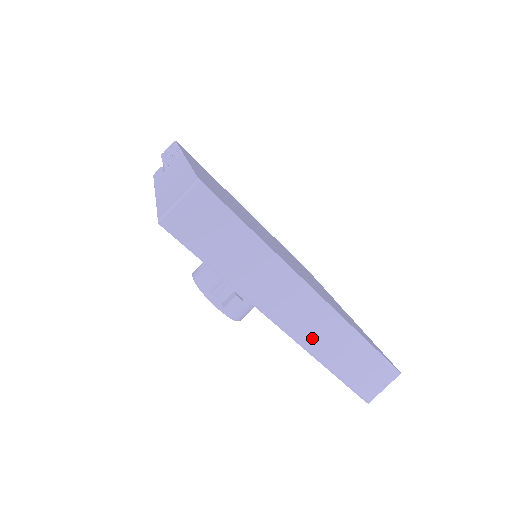
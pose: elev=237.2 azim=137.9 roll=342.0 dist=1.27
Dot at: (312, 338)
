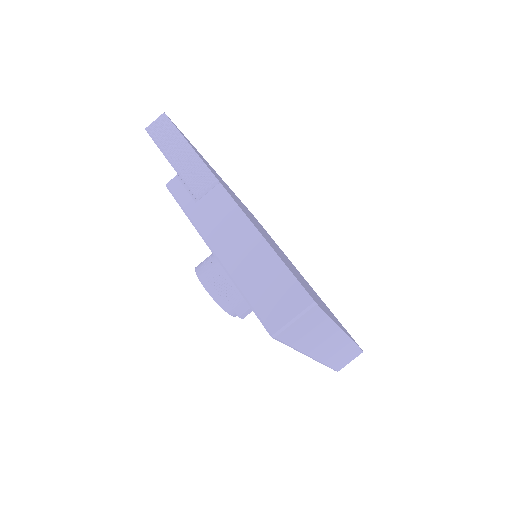
Dot at: (328, 357)
